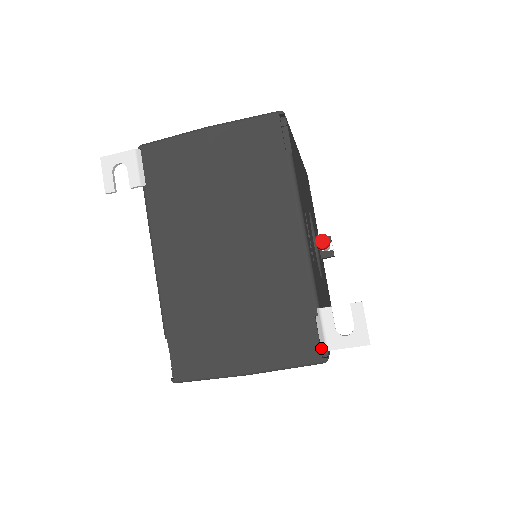
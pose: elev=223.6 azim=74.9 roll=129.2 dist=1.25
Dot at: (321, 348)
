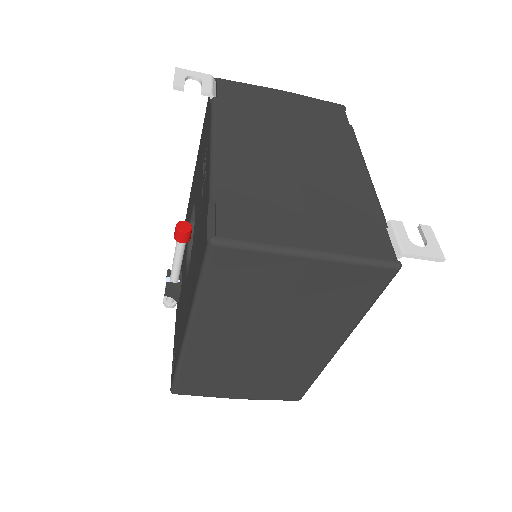
Dot at: (393, 256)
